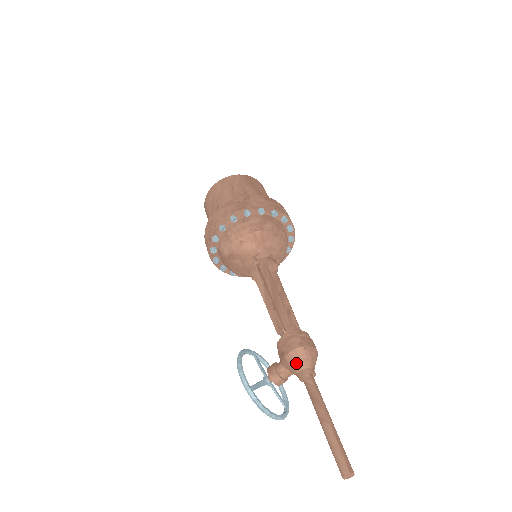
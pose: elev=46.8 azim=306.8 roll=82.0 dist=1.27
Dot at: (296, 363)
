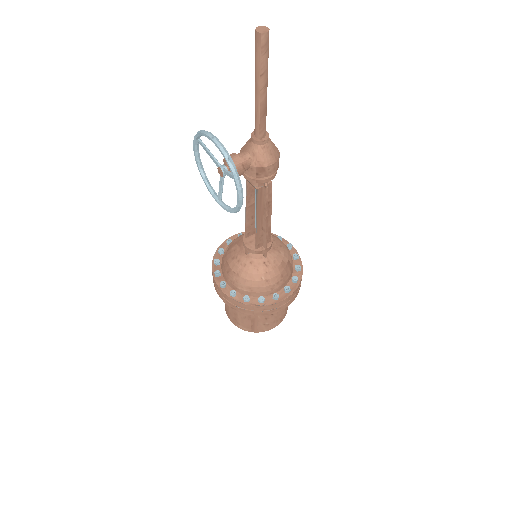
Dot at: occluded
